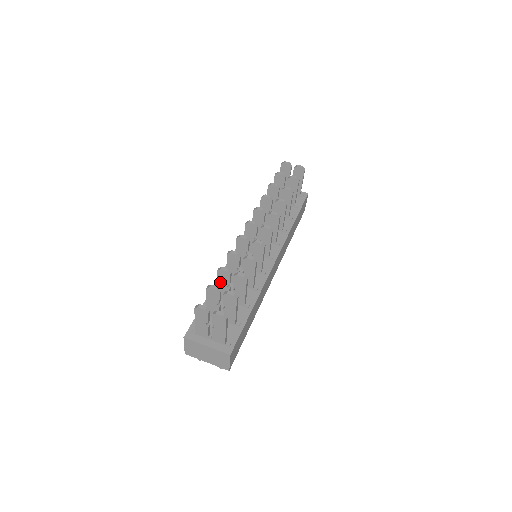
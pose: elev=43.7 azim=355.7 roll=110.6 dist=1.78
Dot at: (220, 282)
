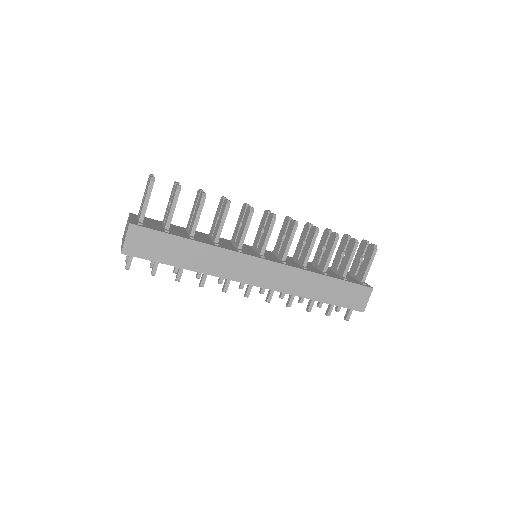
Dot at: occluded
